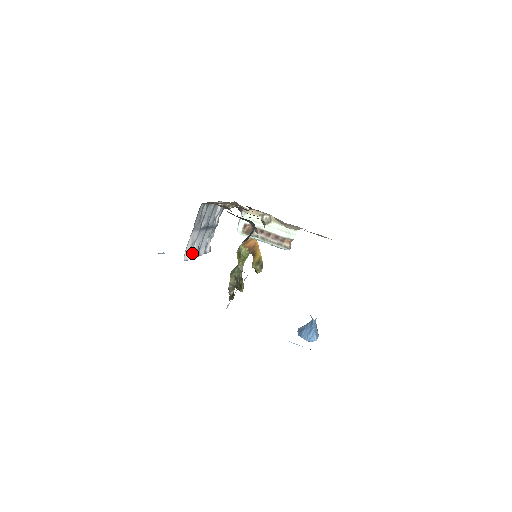
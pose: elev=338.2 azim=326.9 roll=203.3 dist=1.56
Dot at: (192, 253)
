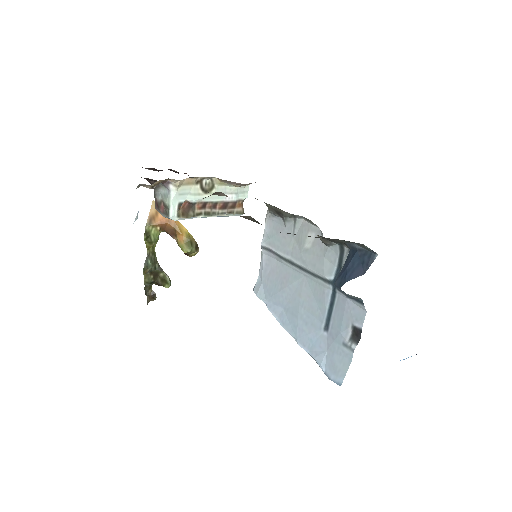
Dot at: occluded
